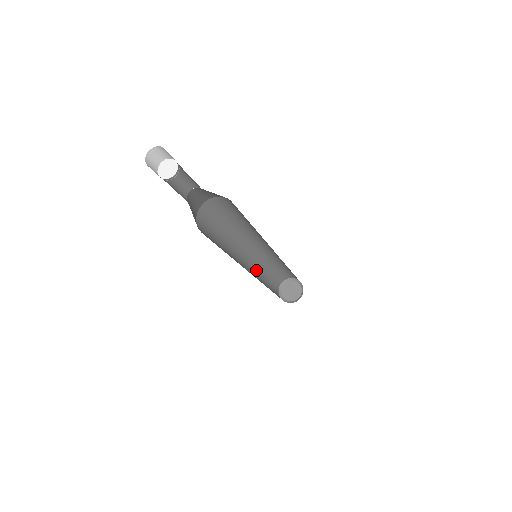
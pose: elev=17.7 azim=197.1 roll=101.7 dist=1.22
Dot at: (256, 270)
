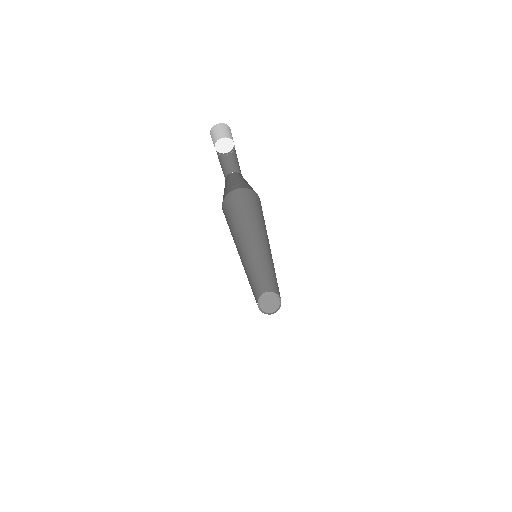
Dot at: occluded
